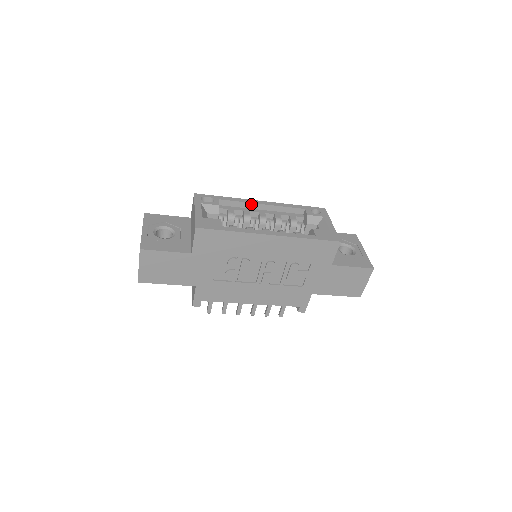
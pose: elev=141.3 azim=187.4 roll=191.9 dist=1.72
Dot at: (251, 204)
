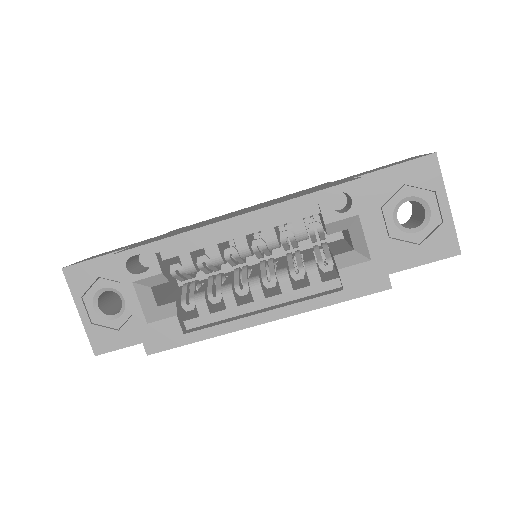
Dot at: occluded
